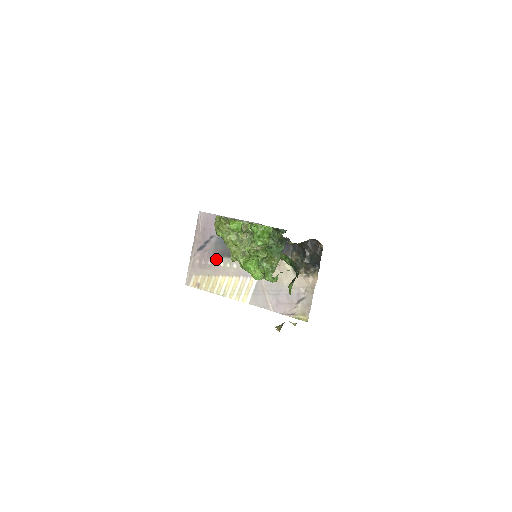
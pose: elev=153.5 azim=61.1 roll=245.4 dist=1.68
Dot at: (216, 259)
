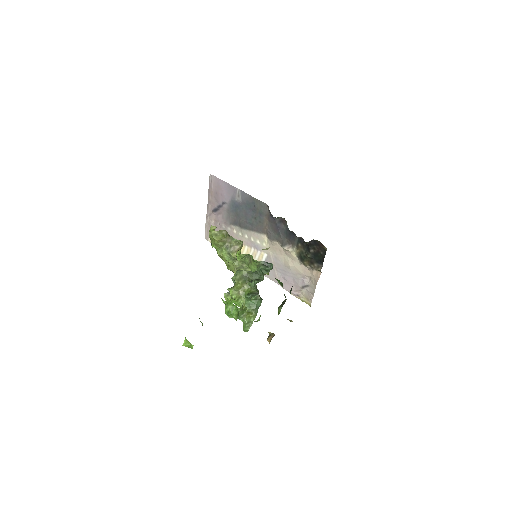
Dot at: (229, 225)
